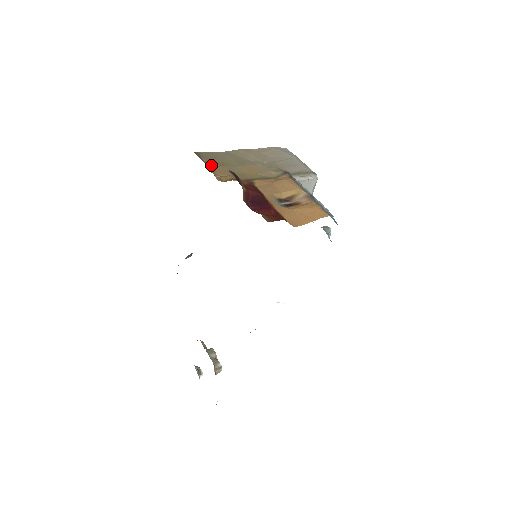
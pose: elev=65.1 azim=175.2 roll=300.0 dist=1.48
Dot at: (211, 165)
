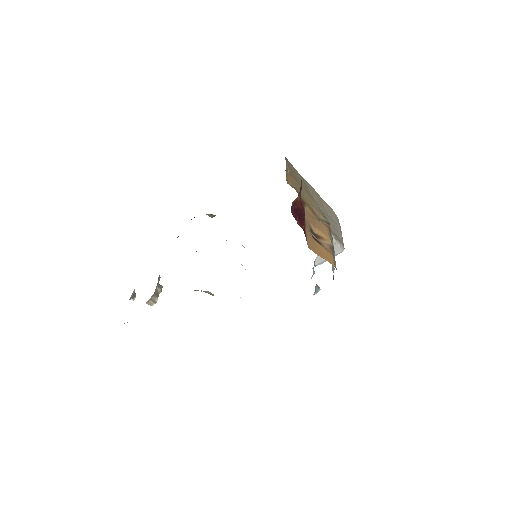
Dot at: (289, 171)
